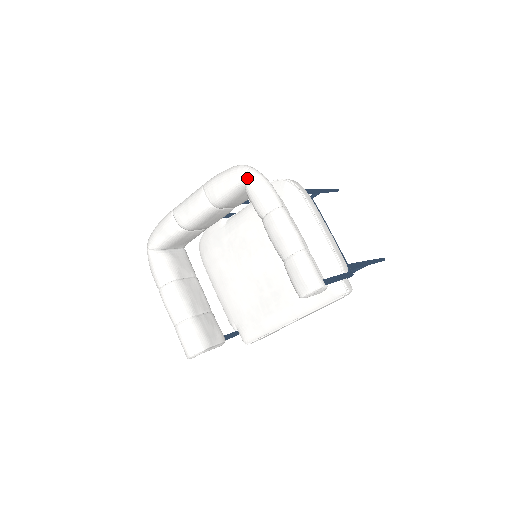
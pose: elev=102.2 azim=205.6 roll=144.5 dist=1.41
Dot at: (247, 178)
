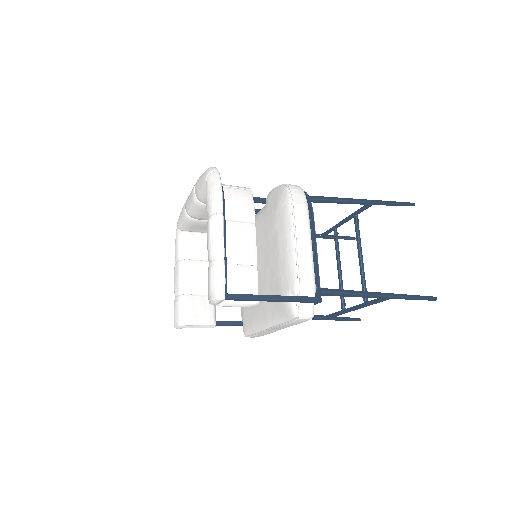
Dot at: (206, 181)
